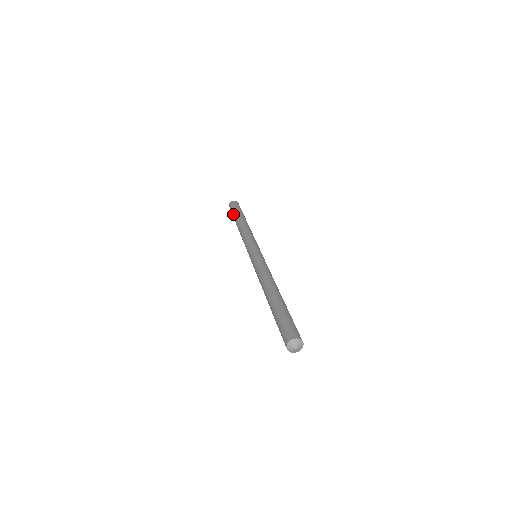
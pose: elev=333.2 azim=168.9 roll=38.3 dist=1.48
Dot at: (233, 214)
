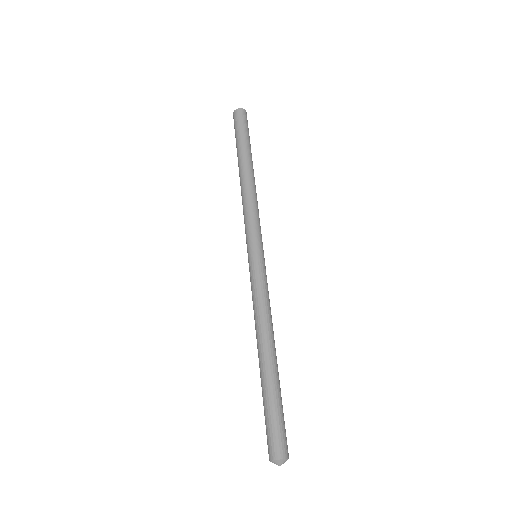
Dot at: occluded
